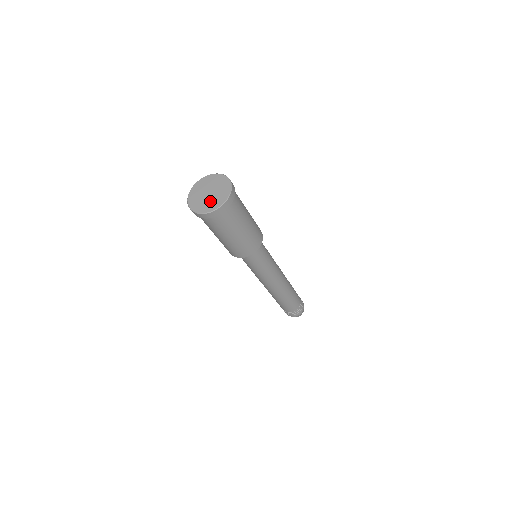
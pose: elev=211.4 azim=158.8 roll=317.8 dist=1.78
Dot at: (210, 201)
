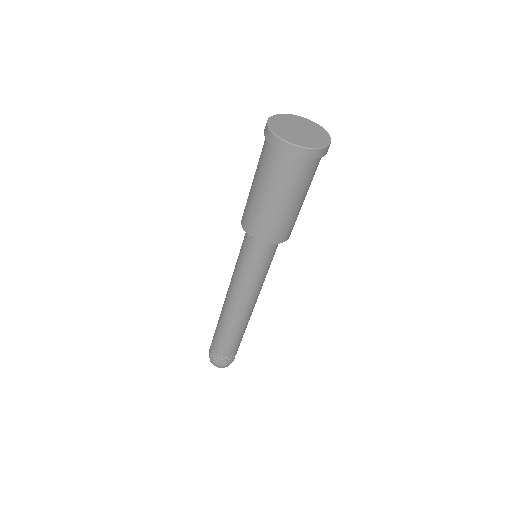
Dot at: (309, 138)
